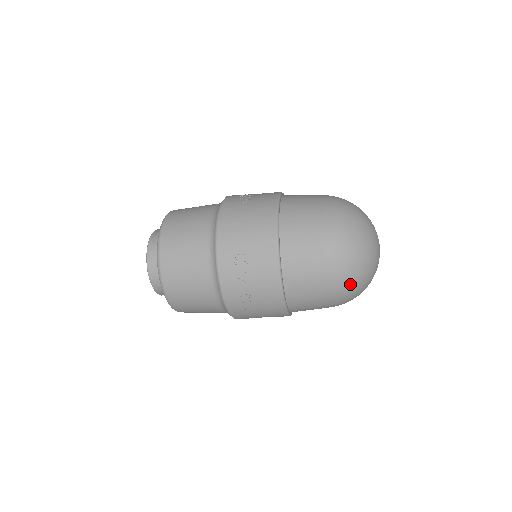
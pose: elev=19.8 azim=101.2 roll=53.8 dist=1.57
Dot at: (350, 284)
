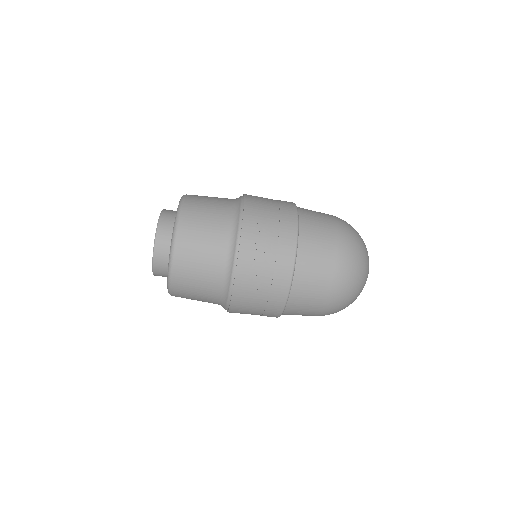
Dot at: (351, 275)
